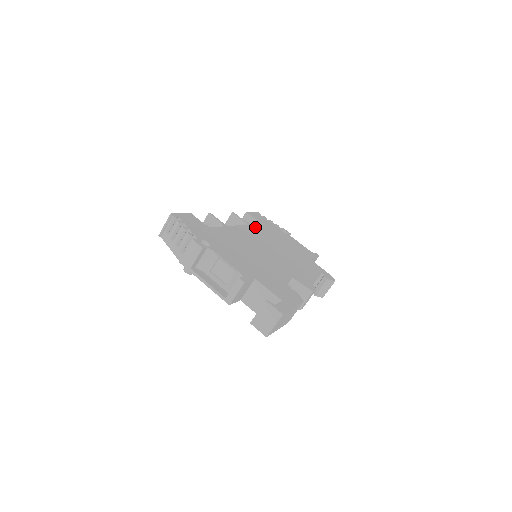
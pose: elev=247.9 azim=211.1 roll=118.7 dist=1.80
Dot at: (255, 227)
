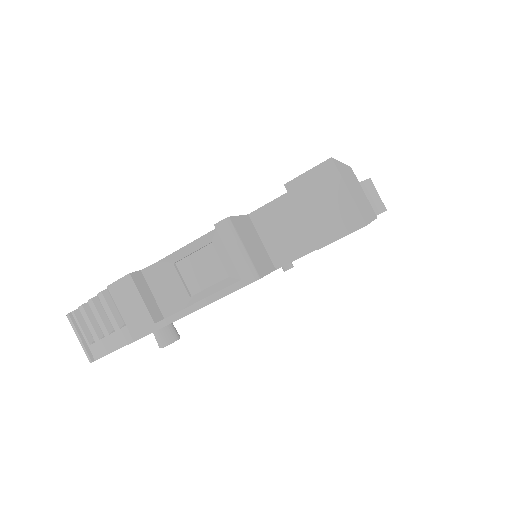
Dot at: occluded
